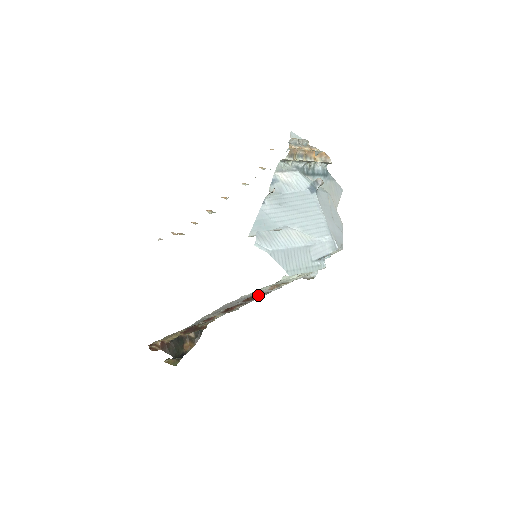
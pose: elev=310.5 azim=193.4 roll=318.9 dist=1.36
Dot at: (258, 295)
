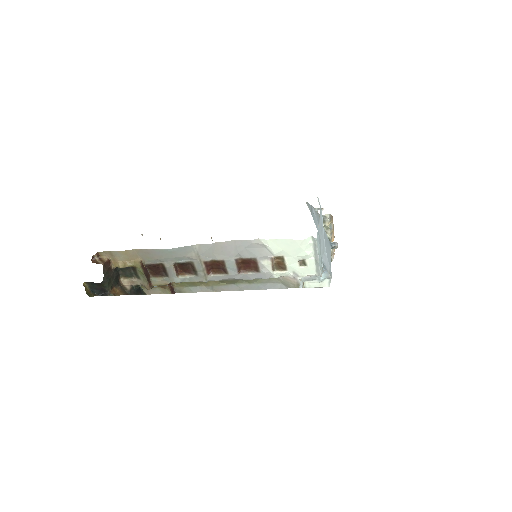
Dot at: (245, 271)
